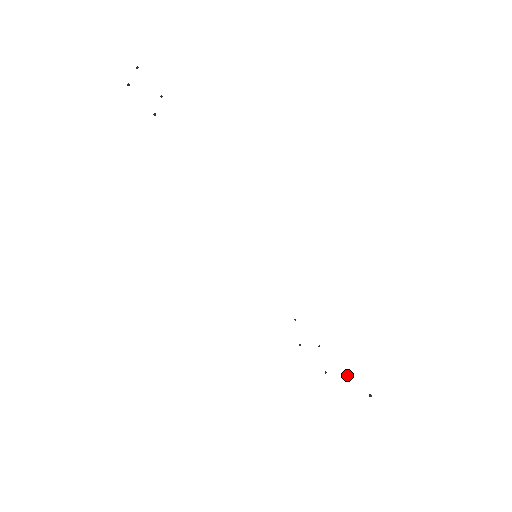
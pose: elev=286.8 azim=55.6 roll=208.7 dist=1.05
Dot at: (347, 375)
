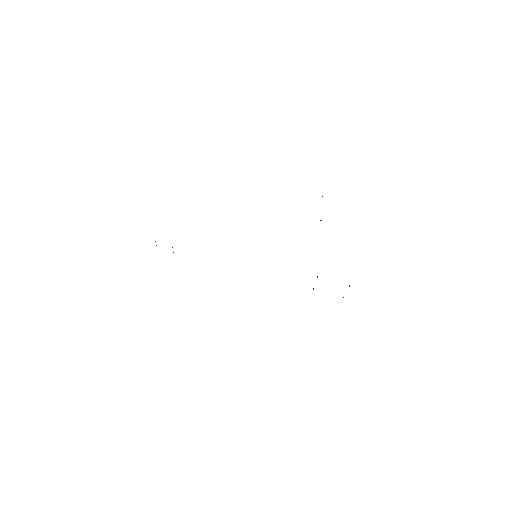
Dot at: (320, 220)
